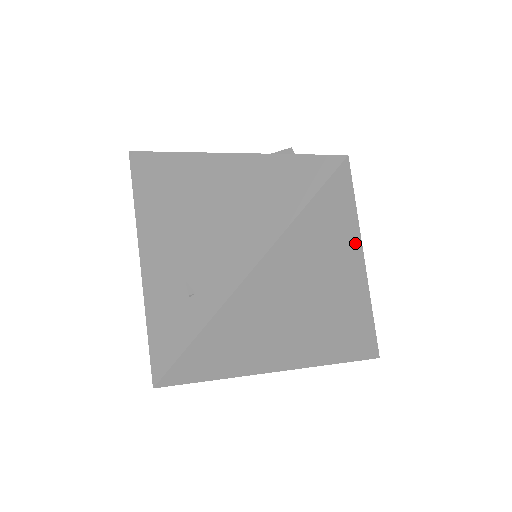
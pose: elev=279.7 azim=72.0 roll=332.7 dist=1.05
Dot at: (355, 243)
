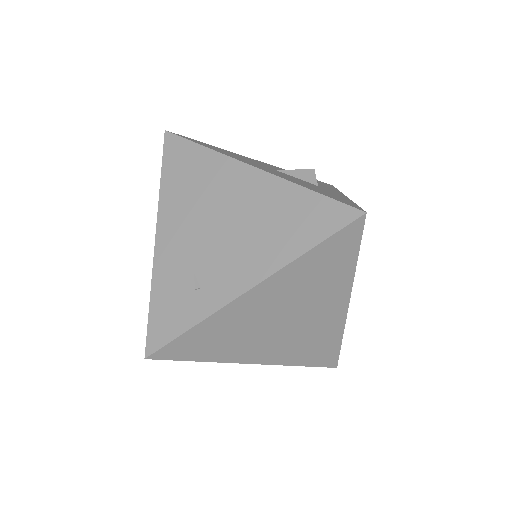
Dot at: (348, 279)
